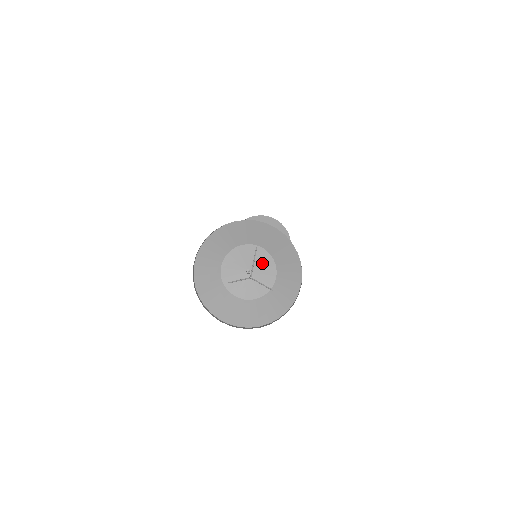
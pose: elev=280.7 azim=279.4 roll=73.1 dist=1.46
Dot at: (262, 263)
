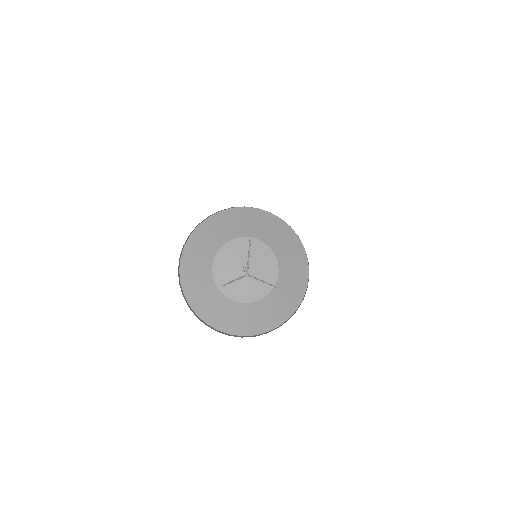
Dot at: (260, 257)
